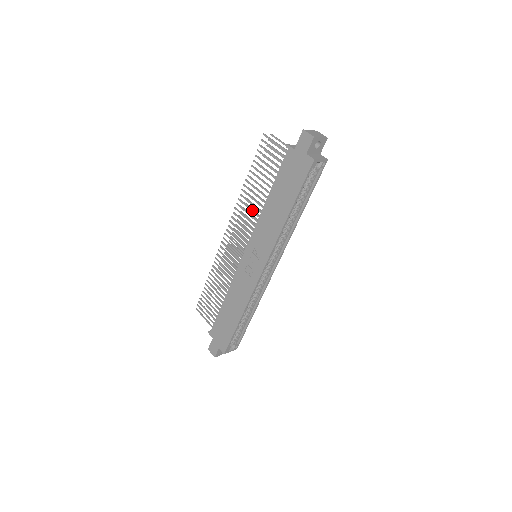
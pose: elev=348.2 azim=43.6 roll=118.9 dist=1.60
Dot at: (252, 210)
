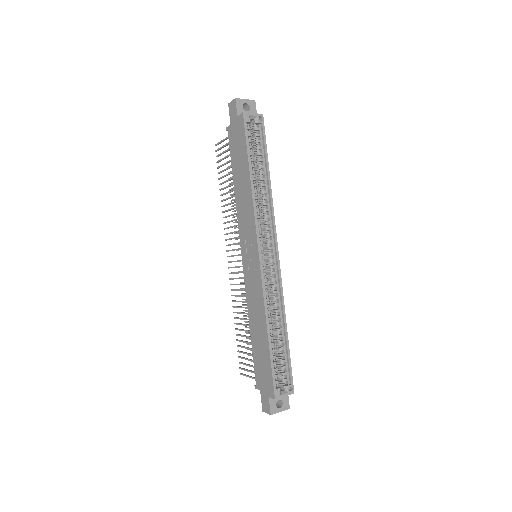
Dot at: (233, 214)
